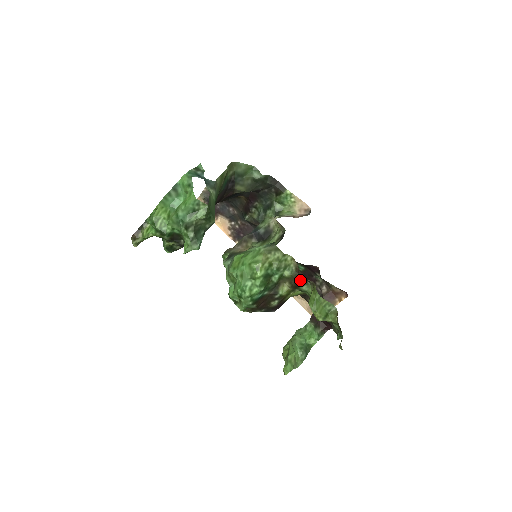
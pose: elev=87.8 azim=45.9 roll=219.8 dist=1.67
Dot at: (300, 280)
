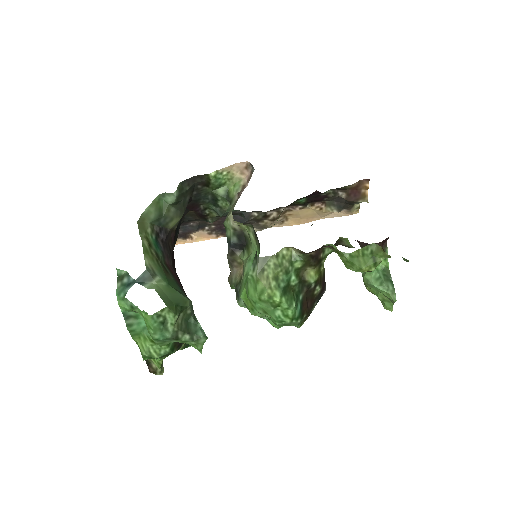
Dot at: (316, 255)
